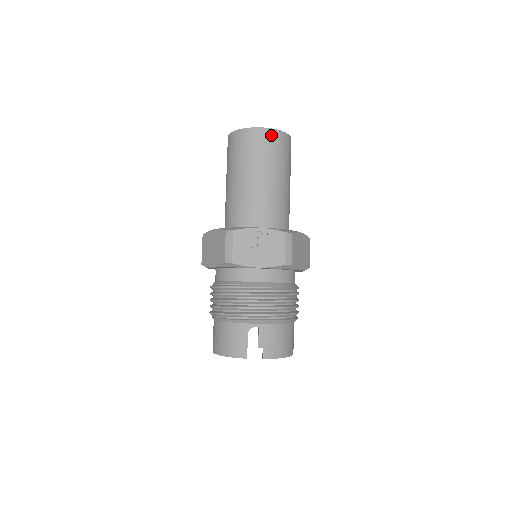
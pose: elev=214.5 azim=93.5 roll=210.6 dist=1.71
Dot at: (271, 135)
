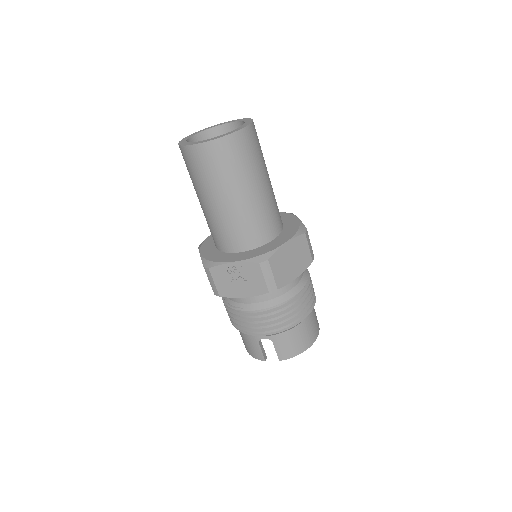
Dot at: (214, 148)
